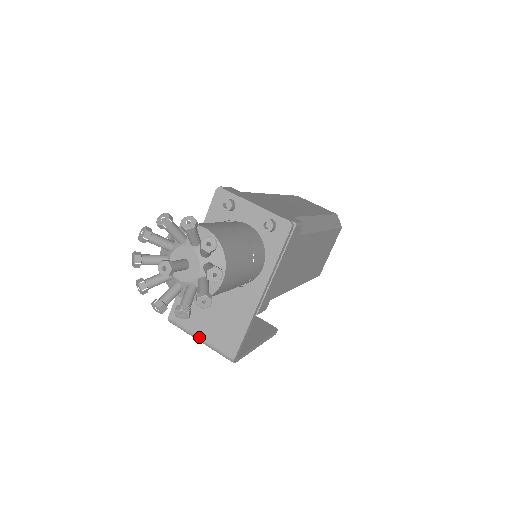
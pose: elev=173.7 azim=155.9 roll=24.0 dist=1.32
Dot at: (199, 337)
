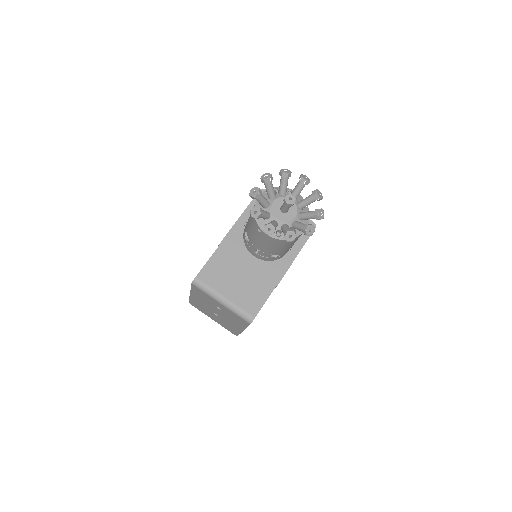
Dot at: (224, 297)
